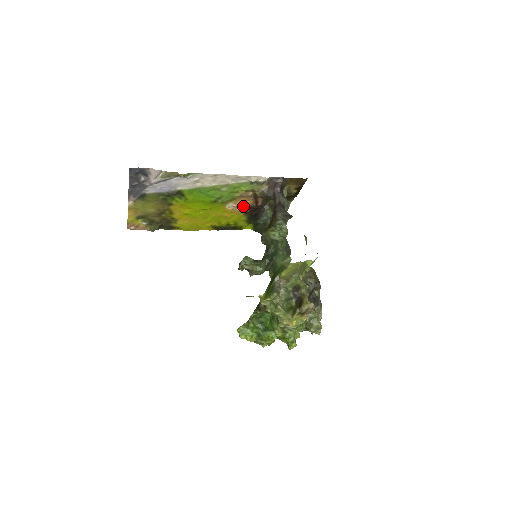
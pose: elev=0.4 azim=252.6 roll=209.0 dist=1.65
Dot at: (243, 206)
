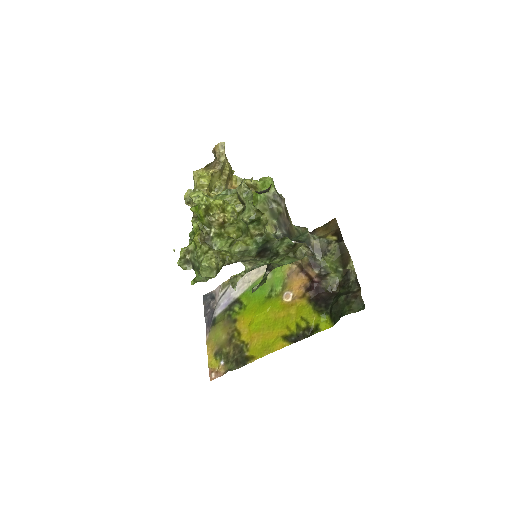
Dot at: (300, 291)
